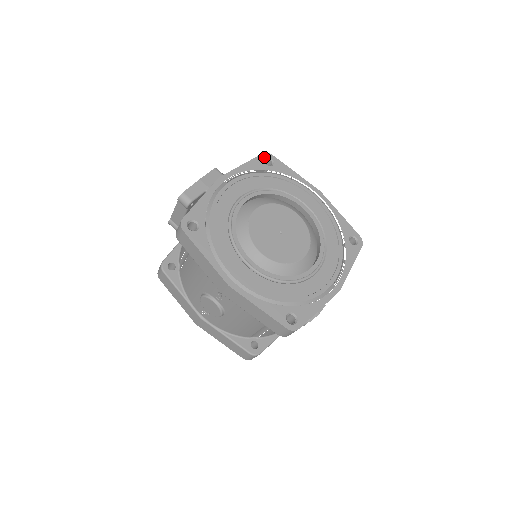
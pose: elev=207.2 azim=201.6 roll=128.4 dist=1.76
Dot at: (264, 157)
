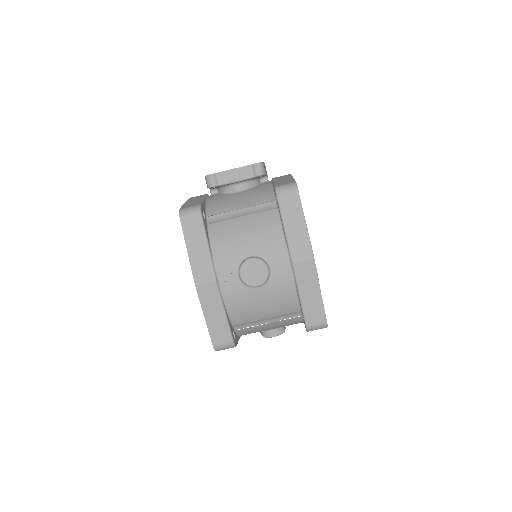
Dot at: occluded
